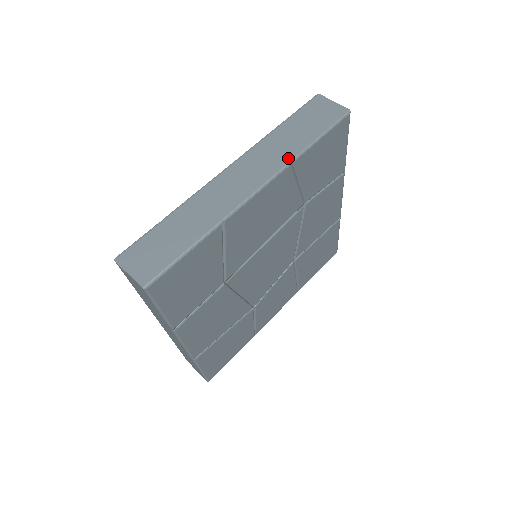
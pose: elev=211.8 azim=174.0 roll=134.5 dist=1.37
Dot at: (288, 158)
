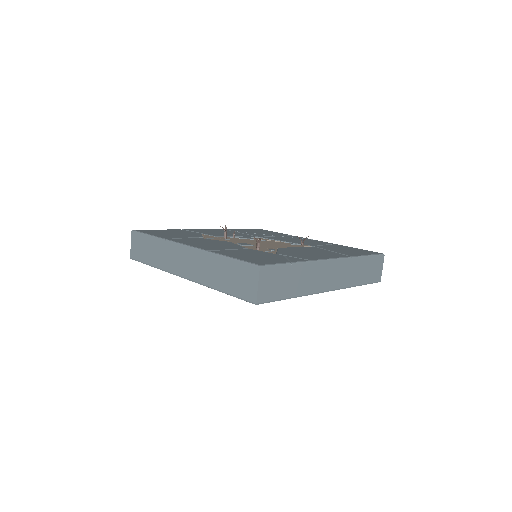
Dot at: (349, 284)
